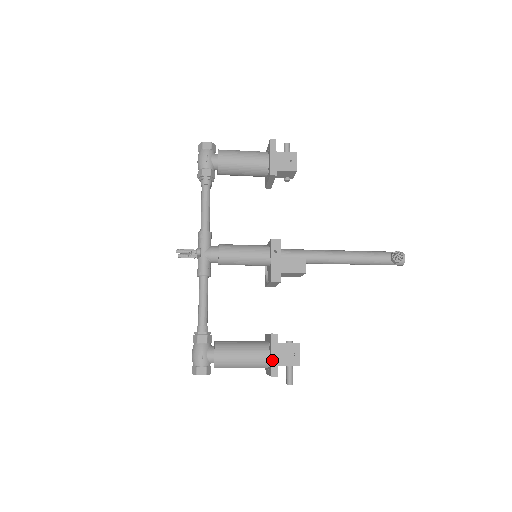
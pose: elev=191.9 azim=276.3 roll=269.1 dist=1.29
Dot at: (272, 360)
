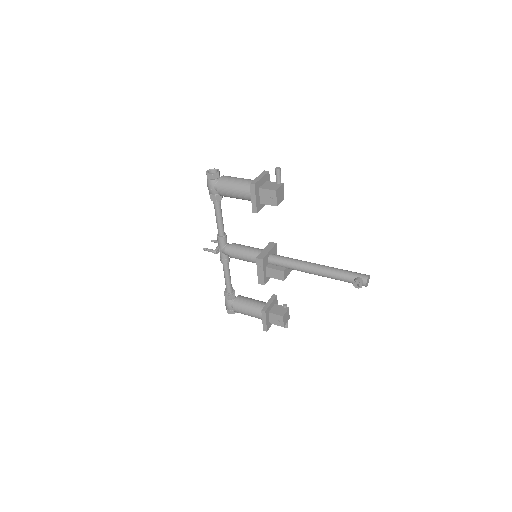
Dot at: (263, 323)
